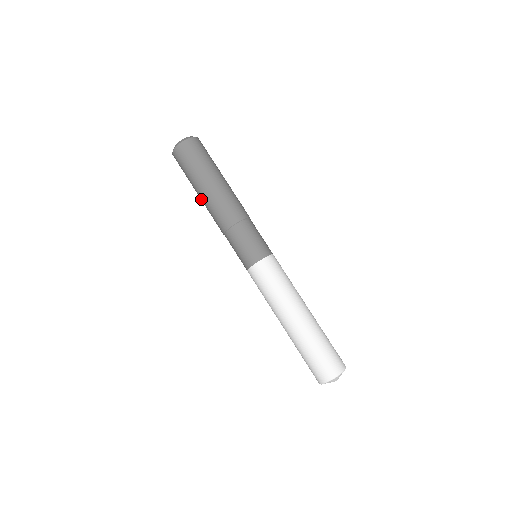
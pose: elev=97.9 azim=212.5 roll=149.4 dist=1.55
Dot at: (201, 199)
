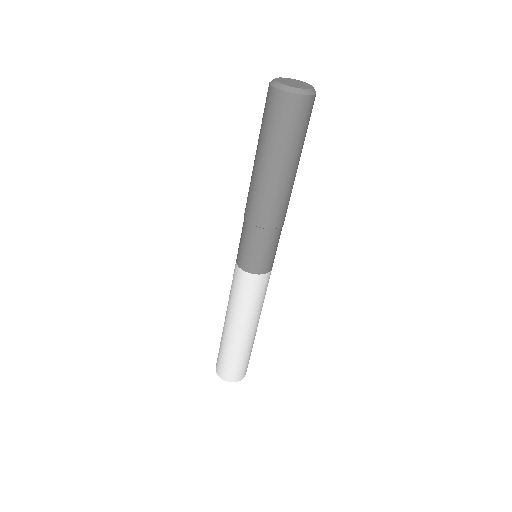
Dot at: (254, 166)
